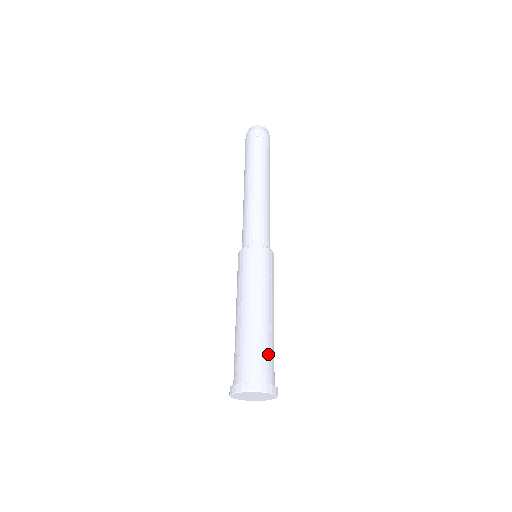
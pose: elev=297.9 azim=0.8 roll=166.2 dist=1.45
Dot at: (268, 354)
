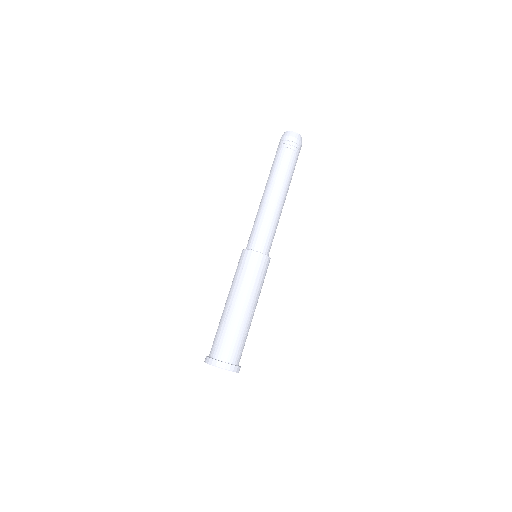
Dot at: (242, 342)
